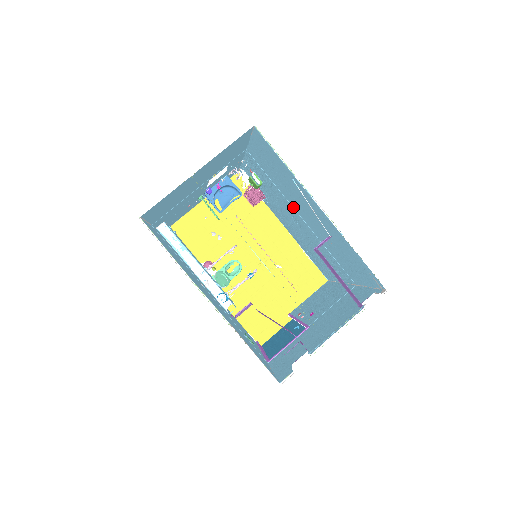
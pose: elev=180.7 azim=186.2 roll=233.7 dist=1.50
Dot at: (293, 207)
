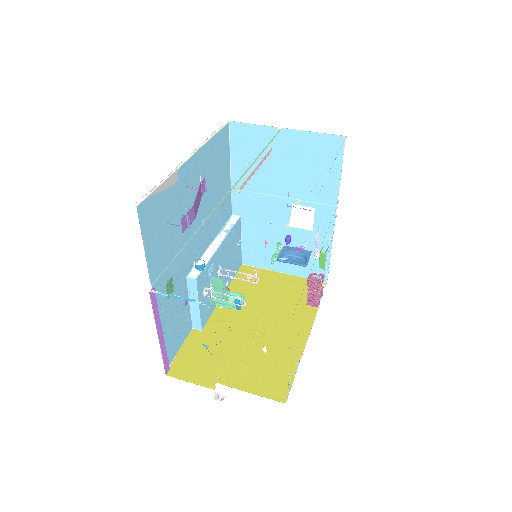
Dot at: occluded
